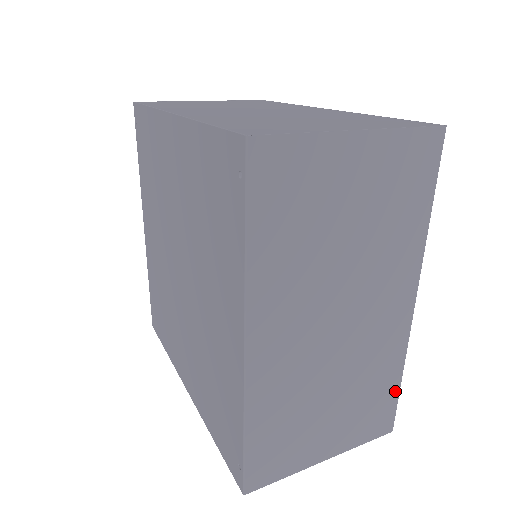
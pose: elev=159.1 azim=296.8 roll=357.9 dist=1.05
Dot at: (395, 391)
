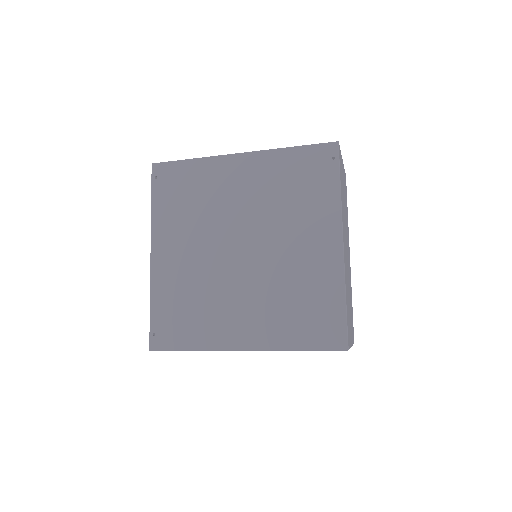
Dot at: (352, 312)
